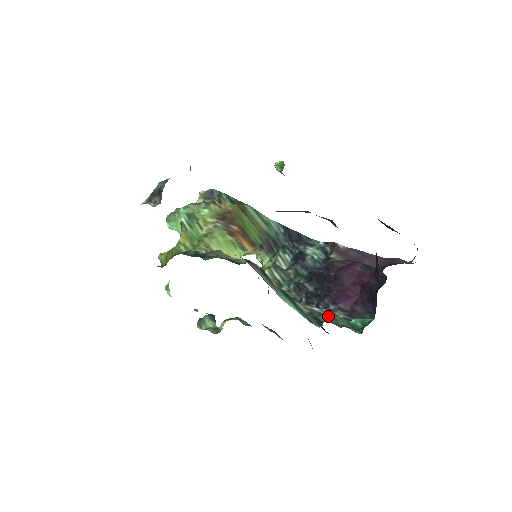
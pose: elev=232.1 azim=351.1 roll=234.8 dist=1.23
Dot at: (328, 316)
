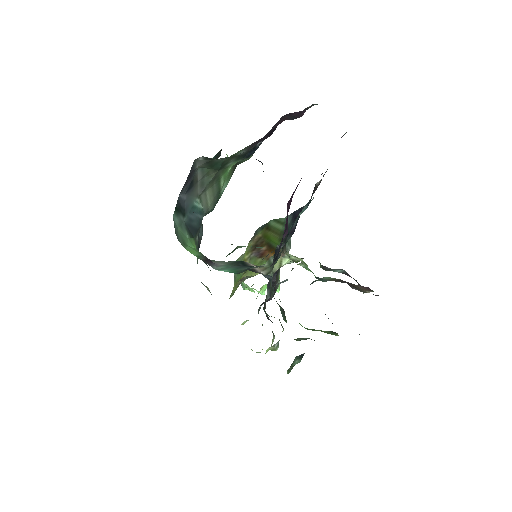
Dot at: occluded
